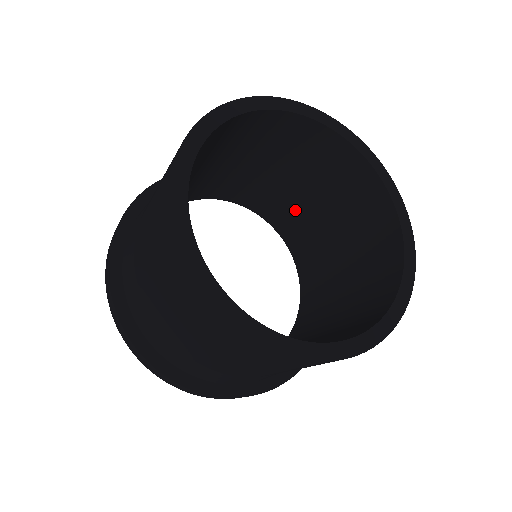
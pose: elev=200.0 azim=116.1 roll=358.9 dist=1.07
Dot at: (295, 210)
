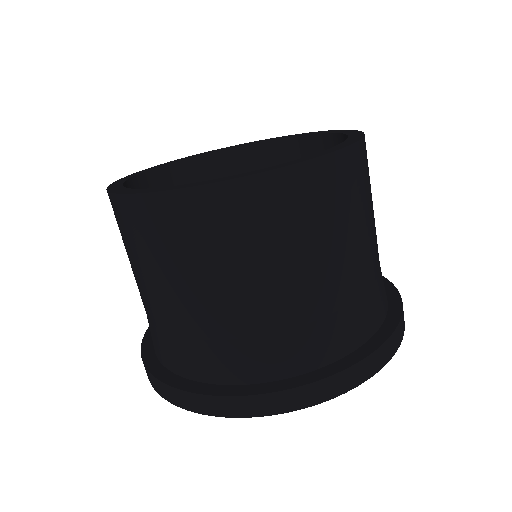
Dot at: occluded
